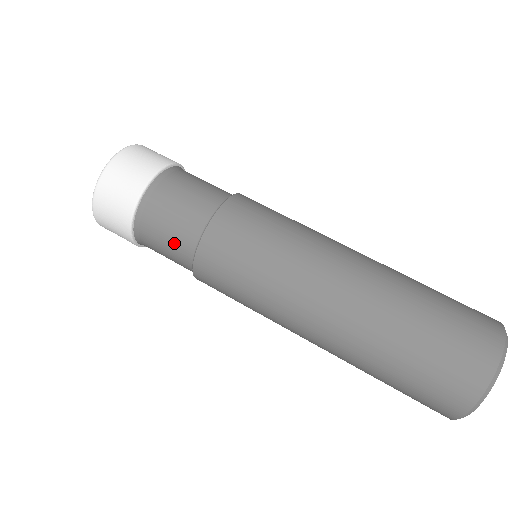
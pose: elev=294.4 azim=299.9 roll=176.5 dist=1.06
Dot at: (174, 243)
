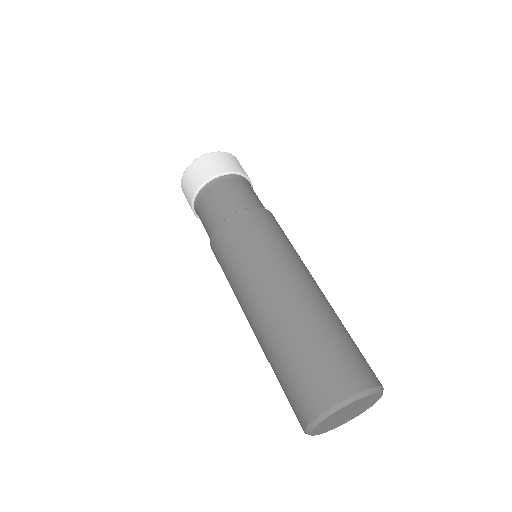
Dot at: (206, 228)
